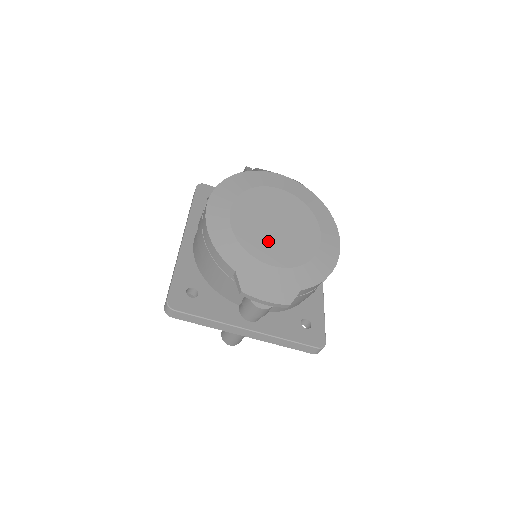
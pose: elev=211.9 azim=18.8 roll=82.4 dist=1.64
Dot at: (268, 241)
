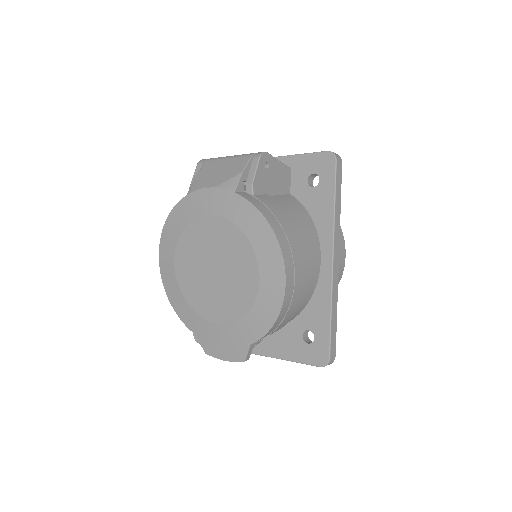
Dot at: (210, 295)
